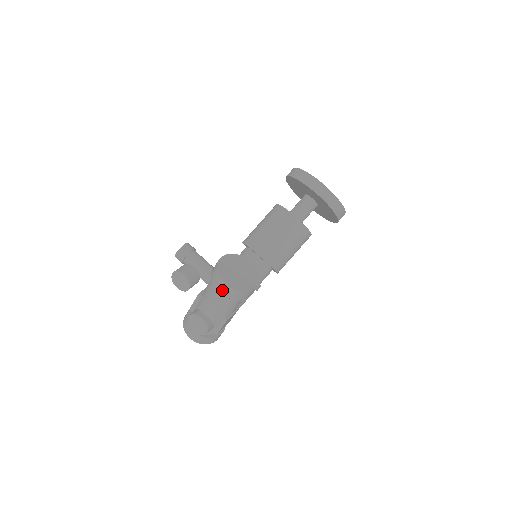
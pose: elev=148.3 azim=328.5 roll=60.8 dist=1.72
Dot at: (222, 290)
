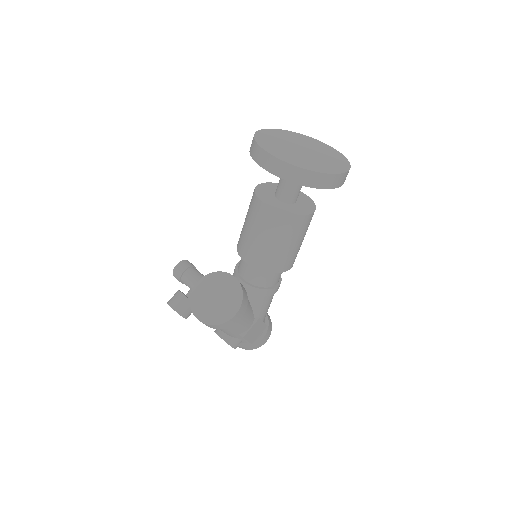
Dot at: occluded
